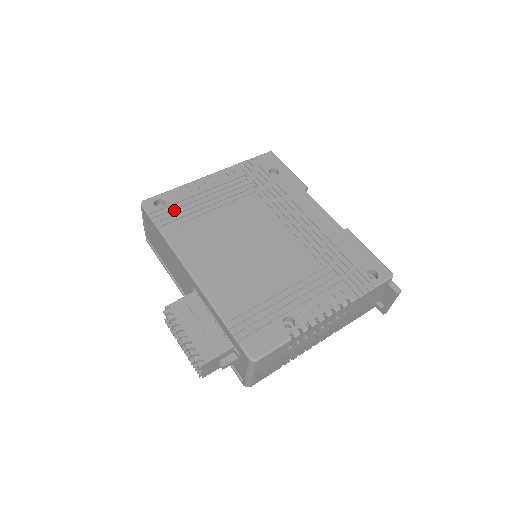
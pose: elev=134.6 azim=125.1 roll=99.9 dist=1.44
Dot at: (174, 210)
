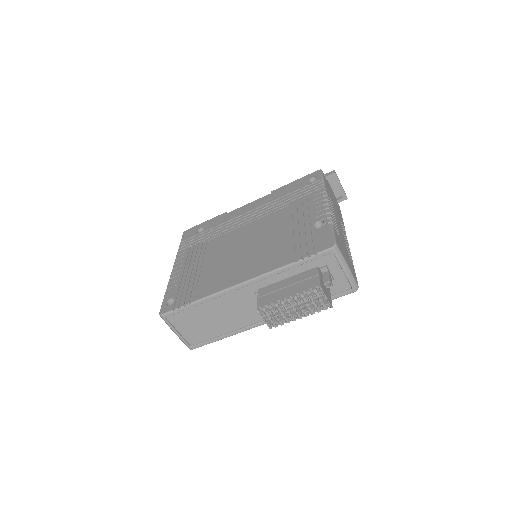
Dot at: (183, 293)
